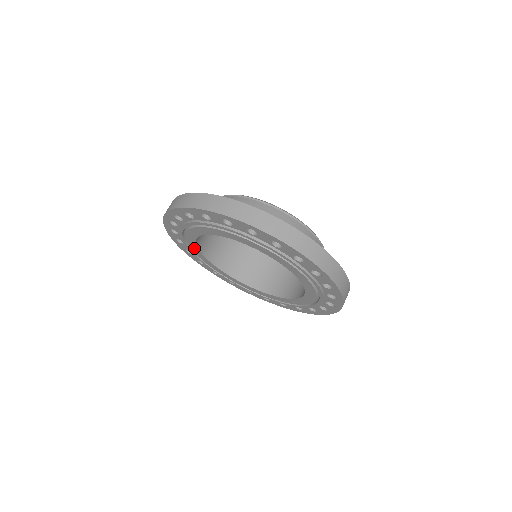
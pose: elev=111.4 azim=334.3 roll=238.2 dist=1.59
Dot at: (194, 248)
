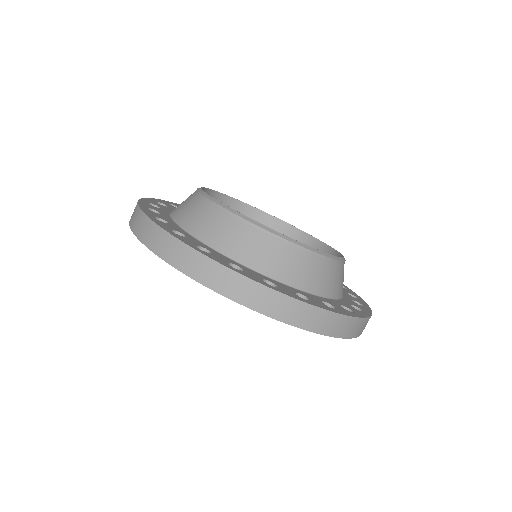
Dot at: occluded
